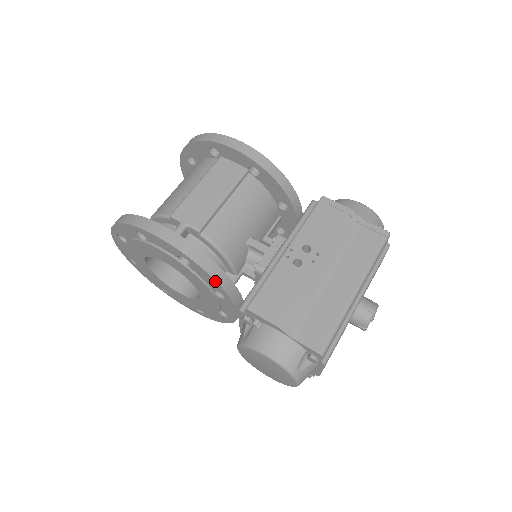
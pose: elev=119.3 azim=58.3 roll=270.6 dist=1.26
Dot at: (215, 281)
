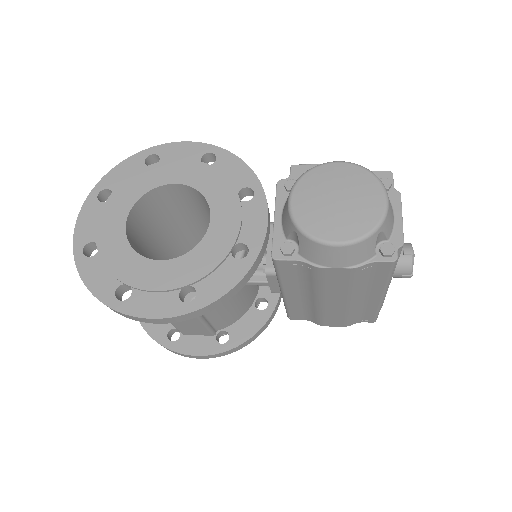
Dot at: (246, 165)
